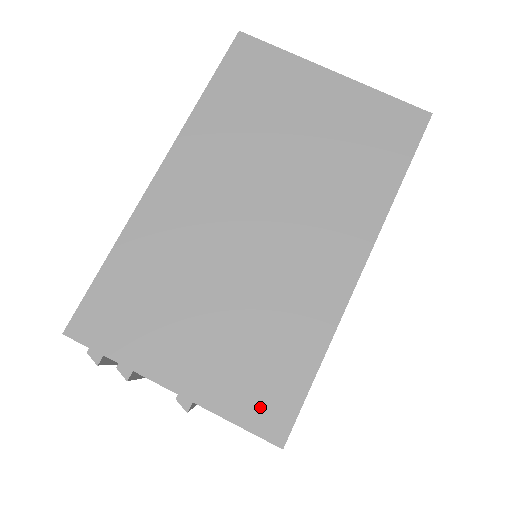
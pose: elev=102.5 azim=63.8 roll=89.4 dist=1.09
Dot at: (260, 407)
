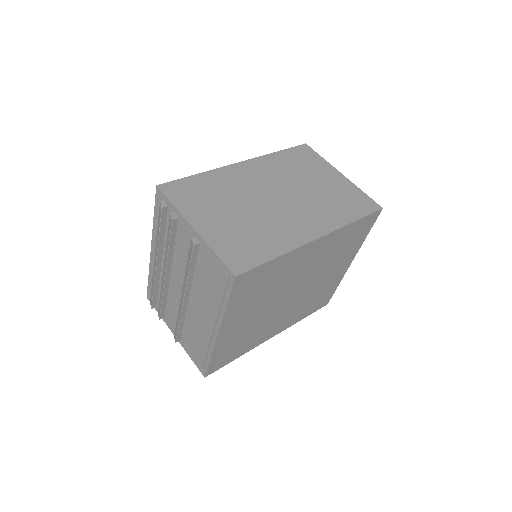
Dot at: (234, 256)
